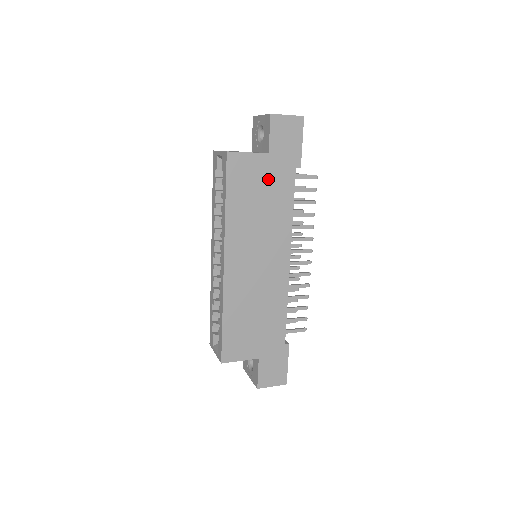
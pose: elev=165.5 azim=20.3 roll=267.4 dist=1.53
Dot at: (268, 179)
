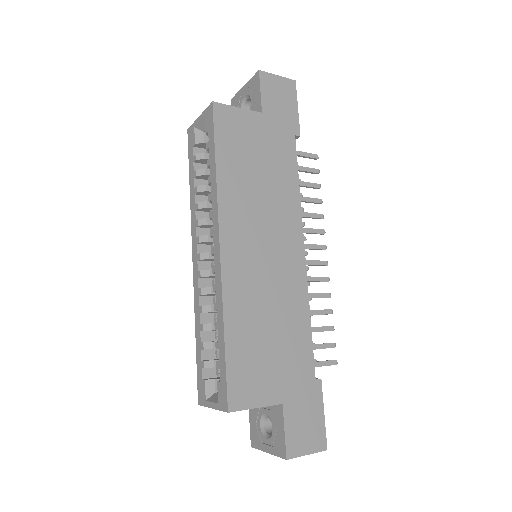
Dot at: (265, 143)
